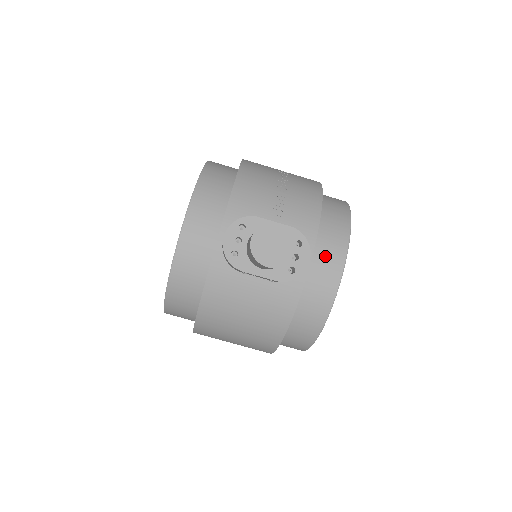
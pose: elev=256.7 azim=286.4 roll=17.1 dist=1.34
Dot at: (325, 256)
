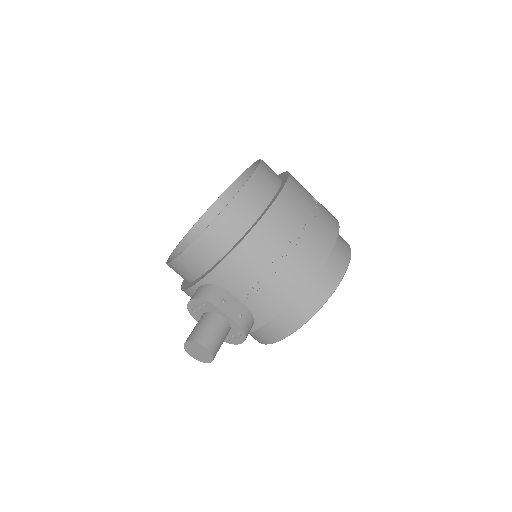
Dot at: (272, 328)
